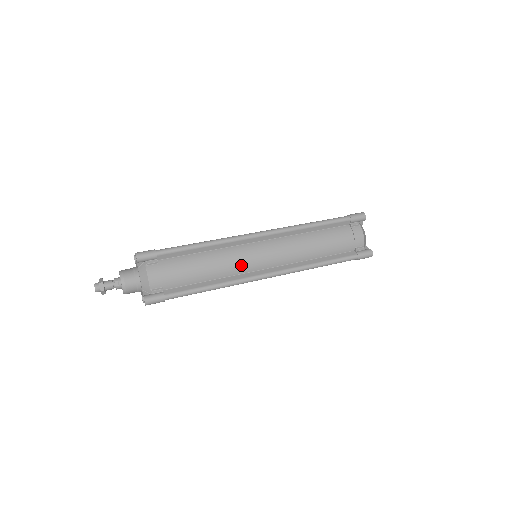
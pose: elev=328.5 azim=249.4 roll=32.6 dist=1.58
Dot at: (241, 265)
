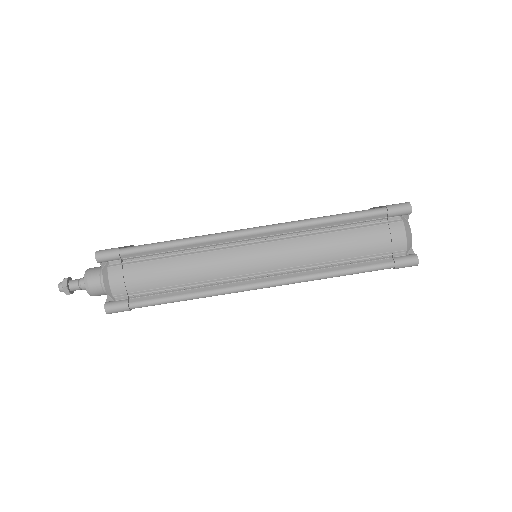
Dot at: occluded
